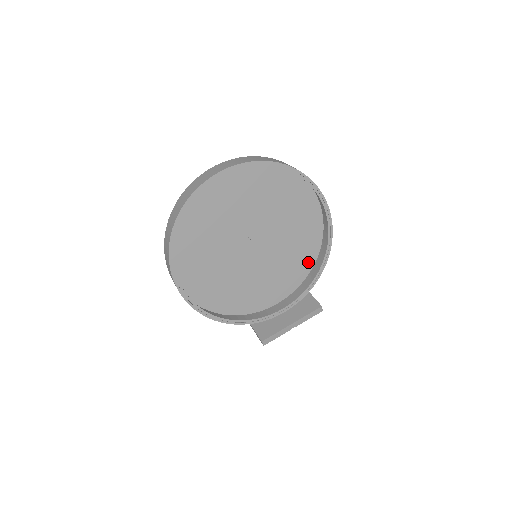
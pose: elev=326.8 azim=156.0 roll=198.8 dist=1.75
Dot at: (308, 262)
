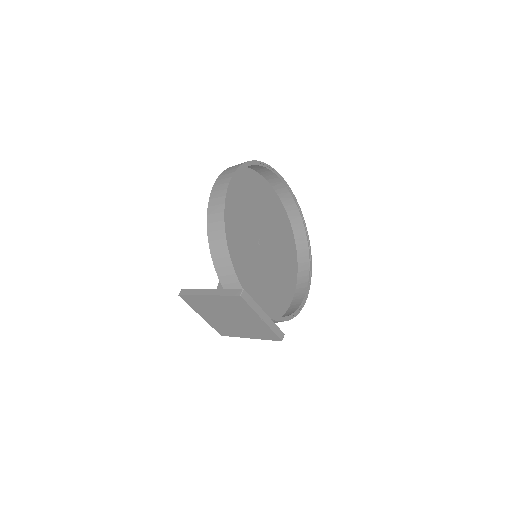
Dot at: occluded
